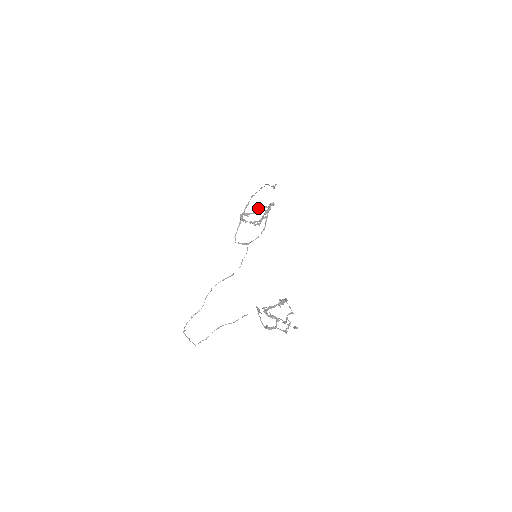
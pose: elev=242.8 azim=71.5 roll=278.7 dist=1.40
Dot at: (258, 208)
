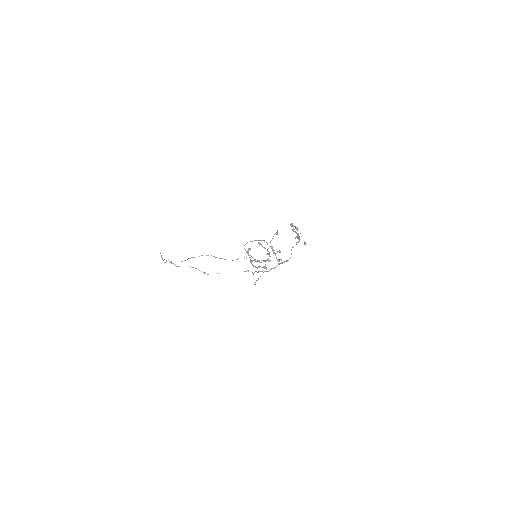
Dot at: (267, 249)
